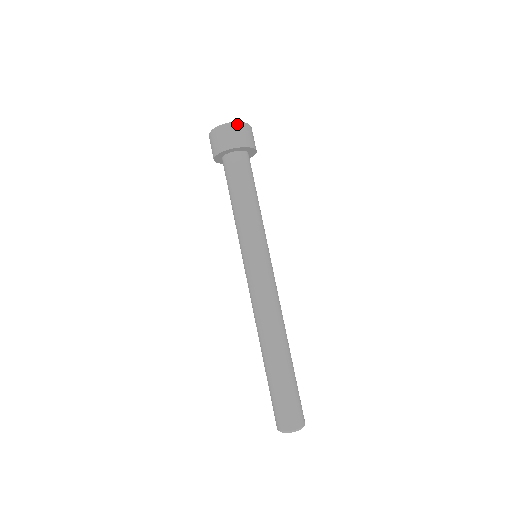
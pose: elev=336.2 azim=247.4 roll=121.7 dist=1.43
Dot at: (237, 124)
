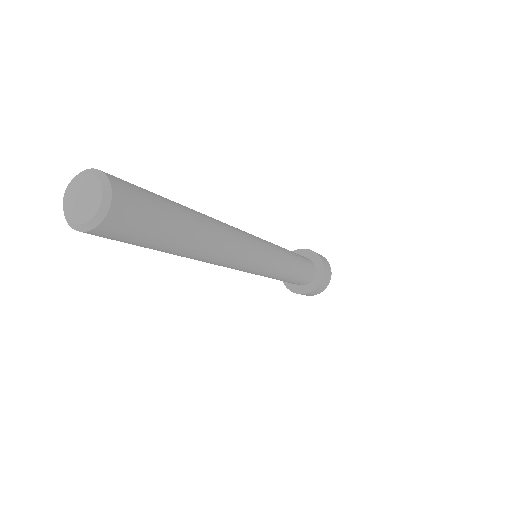
Dot at: occluded
